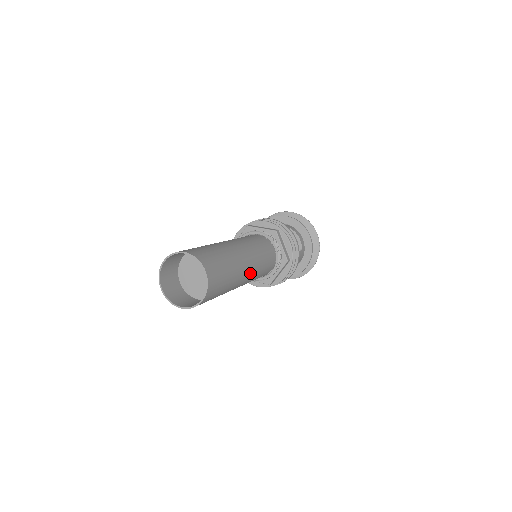
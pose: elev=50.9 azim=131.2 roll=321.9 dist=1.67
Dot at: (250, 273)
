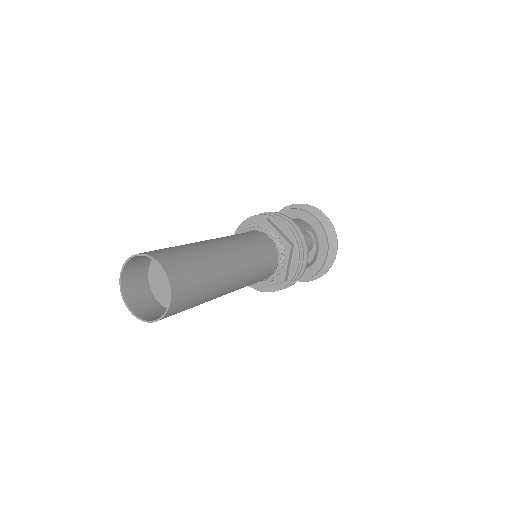
Dot at: (232, 290)
